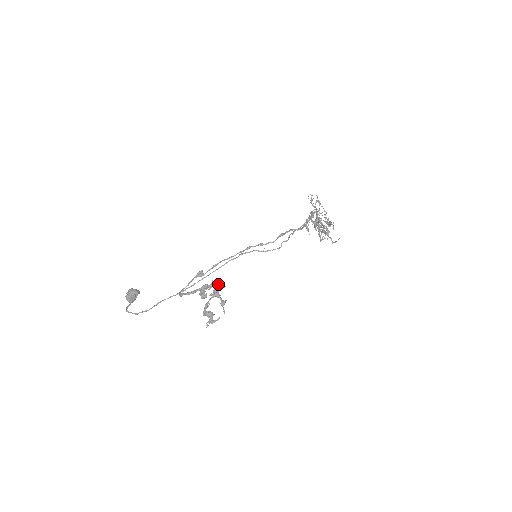
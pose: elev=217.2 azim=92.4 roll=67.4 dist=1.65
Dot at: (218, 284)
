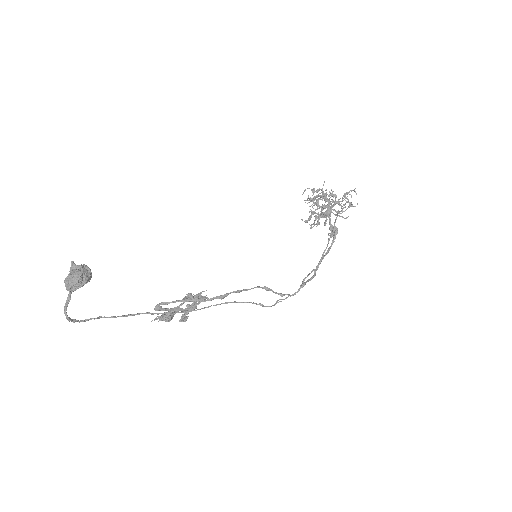
Dot at: occluded
